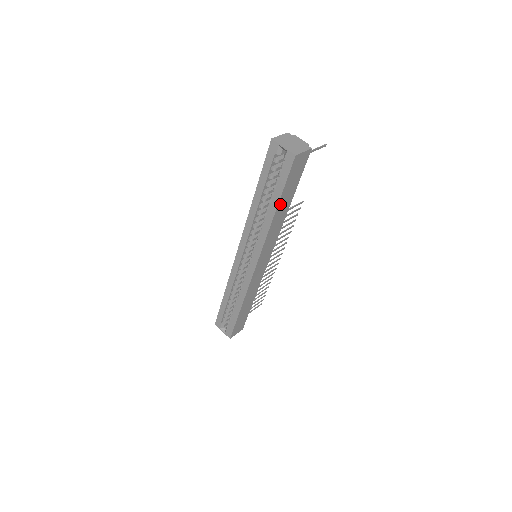
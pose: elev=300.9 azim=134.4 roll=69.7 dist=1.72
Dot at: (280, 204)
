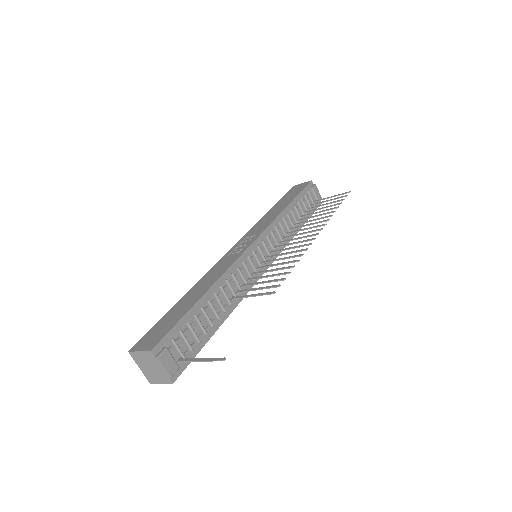
Dot at: occluded
